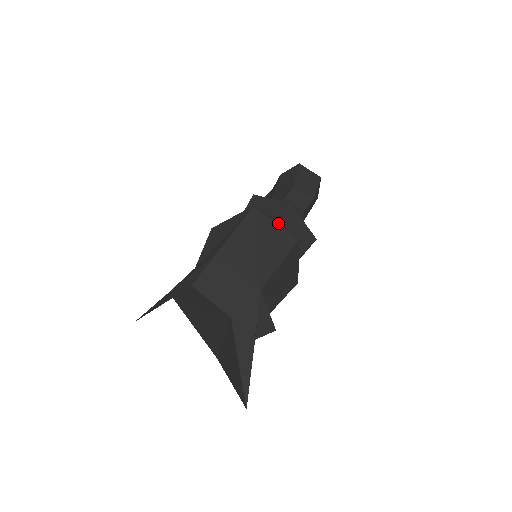
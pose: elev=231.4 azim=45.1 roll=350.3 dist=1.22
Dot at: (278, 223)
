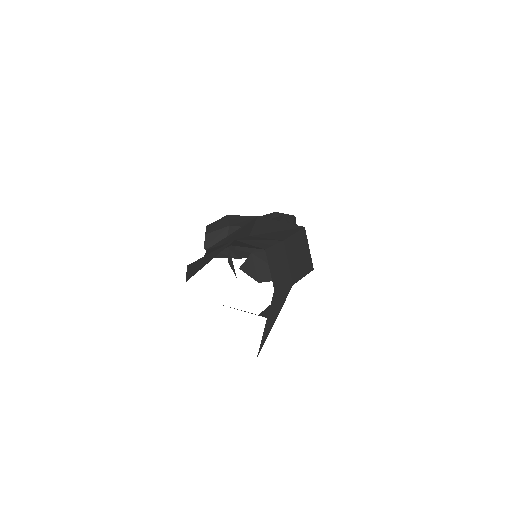
Dot at: (309, 250)
